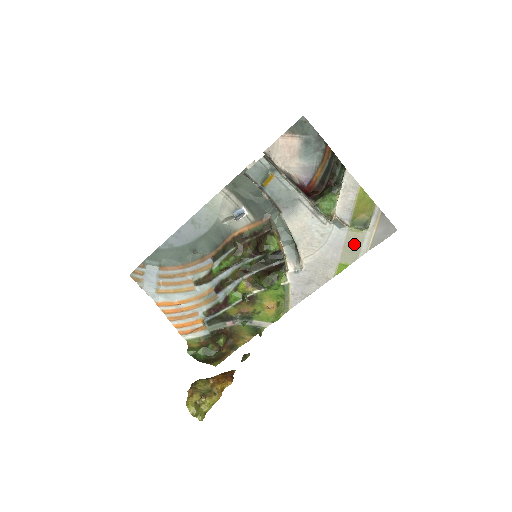
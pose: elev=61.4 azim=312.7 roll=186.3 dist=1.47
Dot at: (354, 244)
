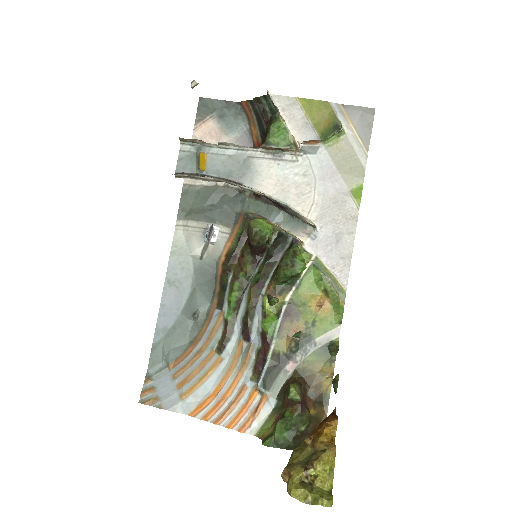
Dot at: (346, 158)
